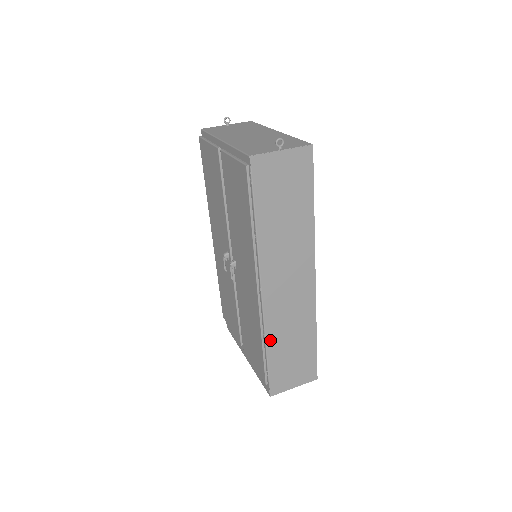
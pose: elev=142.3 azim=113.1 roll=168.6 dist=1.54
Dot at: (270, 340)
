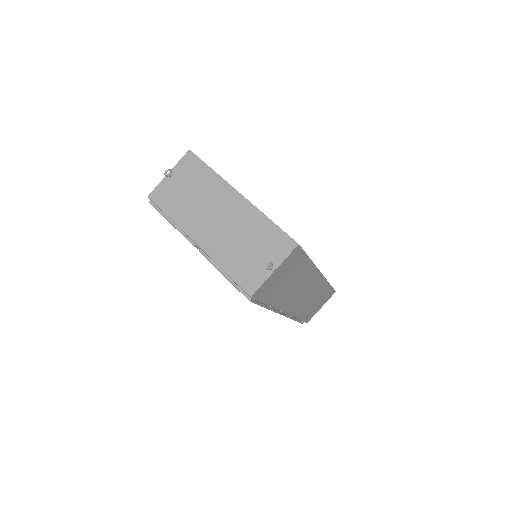
Dot at: (299, 315)
